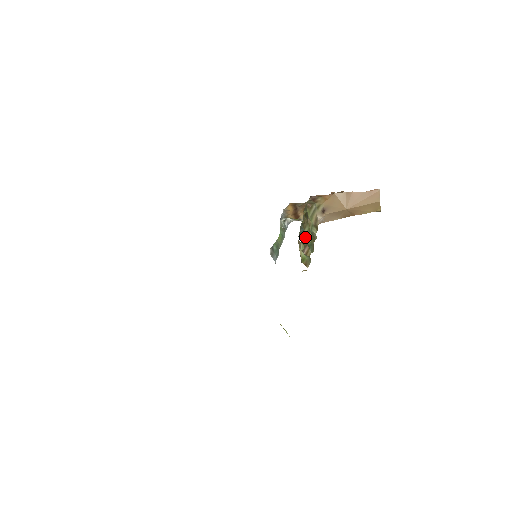
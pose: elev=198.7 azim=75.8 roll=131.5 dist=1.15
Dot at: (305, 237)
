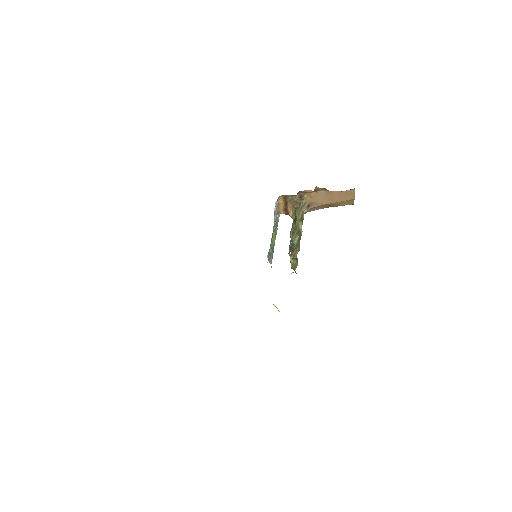
Dot at: (294, 239)
